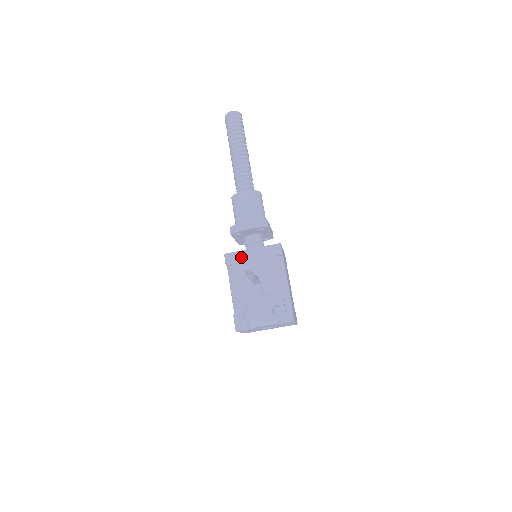
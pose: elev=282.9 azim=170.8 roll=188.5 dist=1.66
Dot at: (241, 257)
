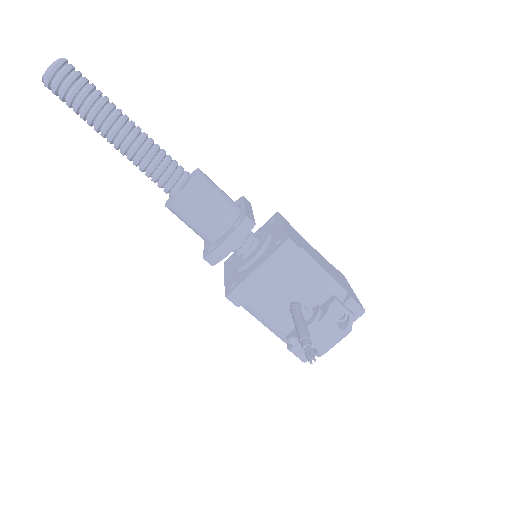
Dot at: (250, 287)
